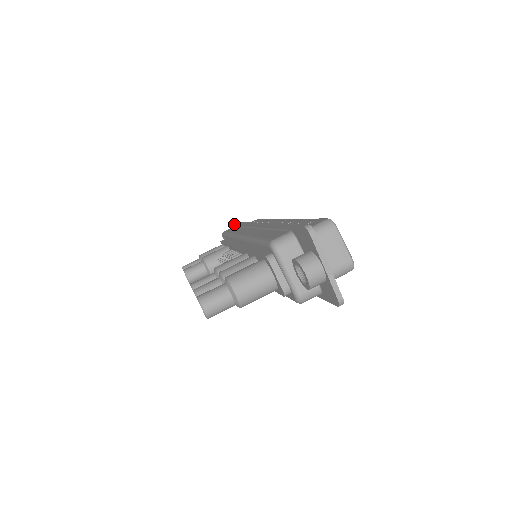
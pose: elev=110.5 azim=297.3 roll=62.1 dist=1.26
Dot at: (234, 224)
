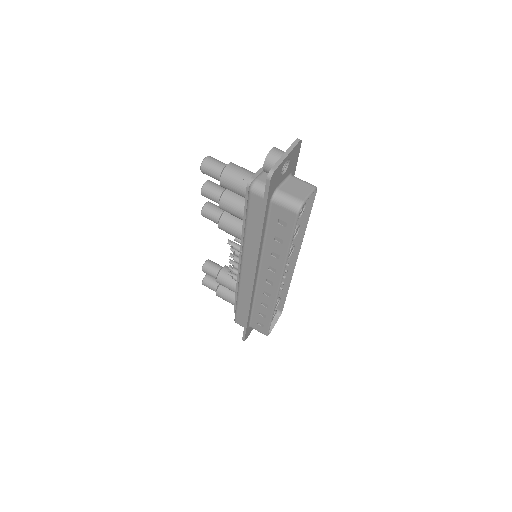
Dot at: occluded
